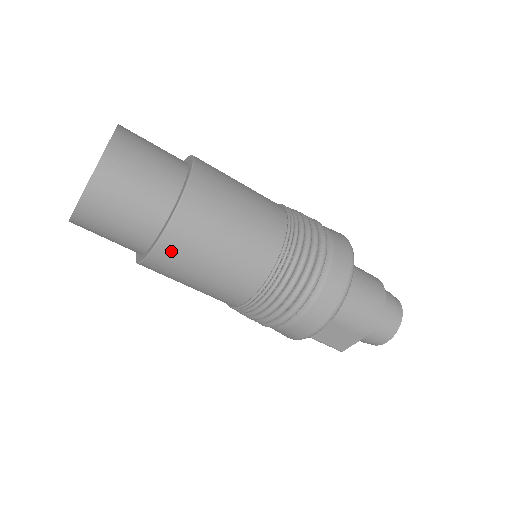
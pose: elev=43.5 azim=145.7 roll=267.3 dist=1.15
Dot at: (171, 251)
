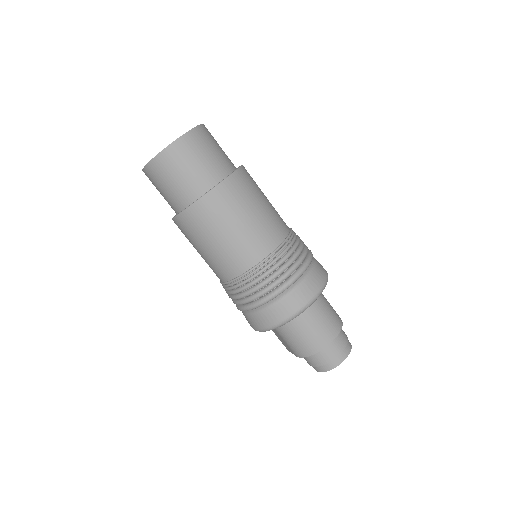
Dot at: (180, 227)
